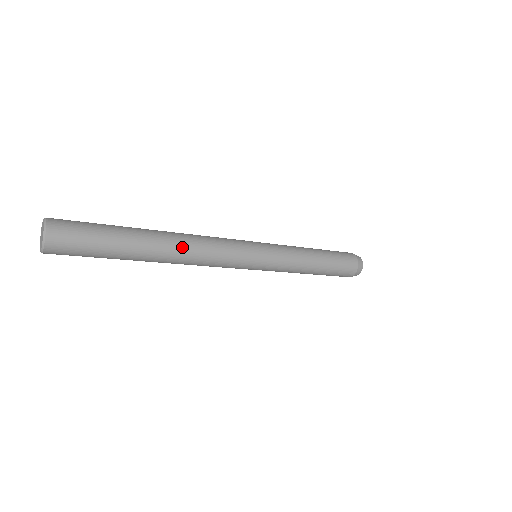
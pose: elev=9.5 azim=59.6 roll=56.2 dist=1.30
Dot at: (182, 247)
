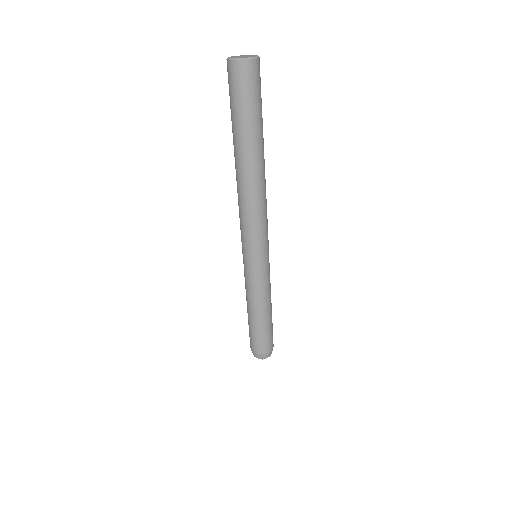
Dot at: (265, 181)
